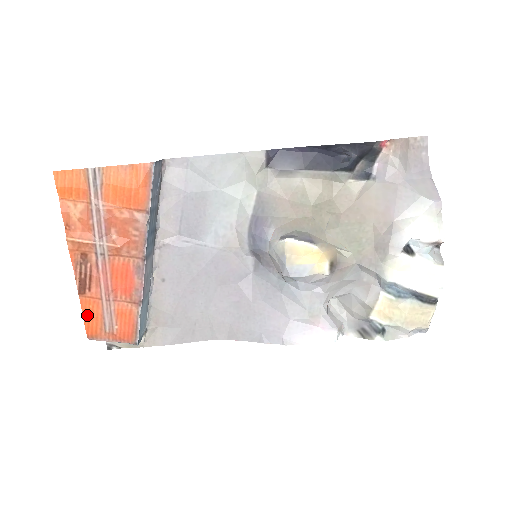
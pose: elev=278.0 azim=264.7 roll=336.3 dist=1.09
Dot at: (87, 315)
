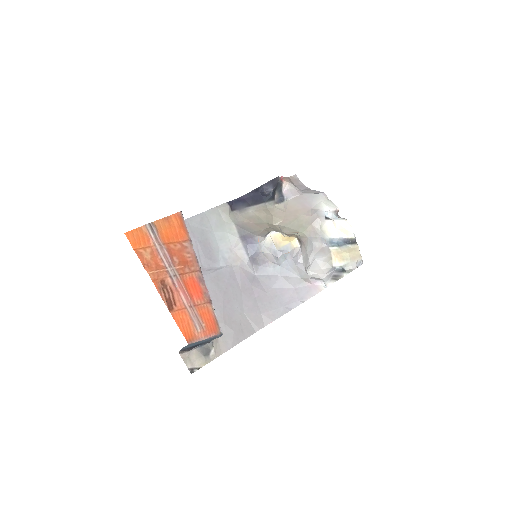
Dot at: (181, 324)
